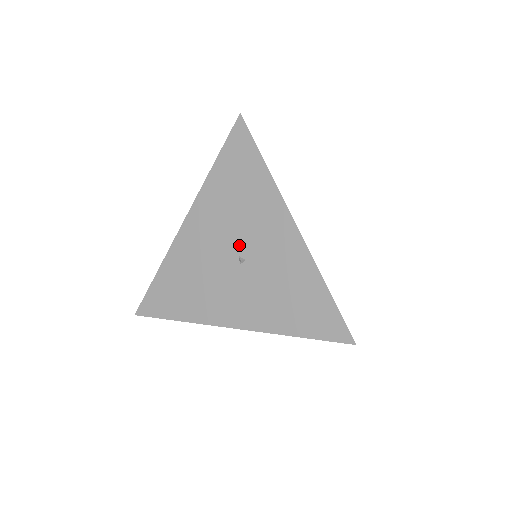
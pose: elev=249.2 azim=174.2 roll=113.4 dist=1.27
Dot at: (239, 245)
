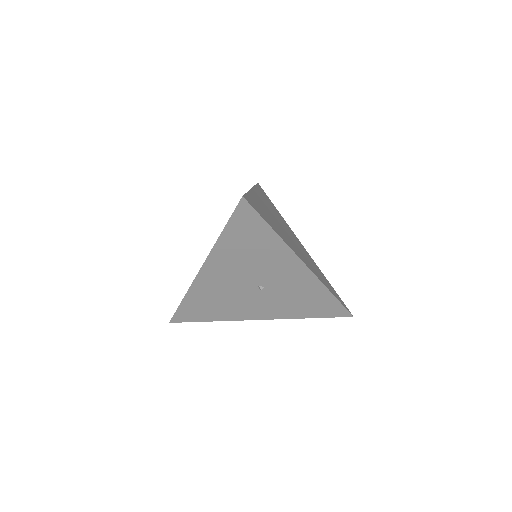
Dot at: (257, 280)
